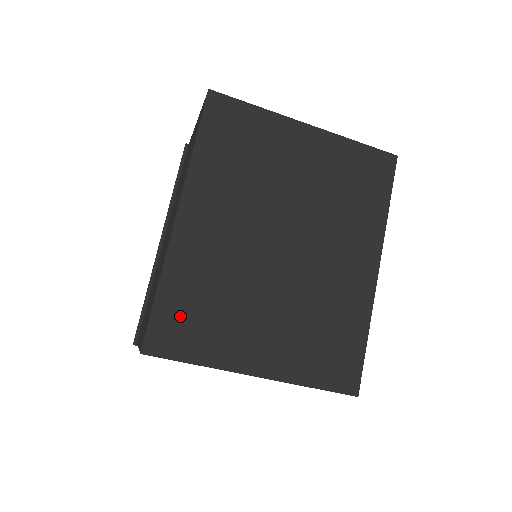
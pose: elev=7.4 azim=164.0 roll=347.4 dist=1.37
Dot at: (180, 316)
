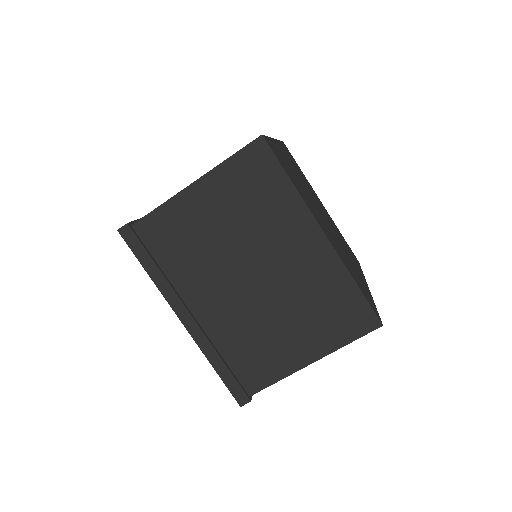
Dot at: (281, 158)
